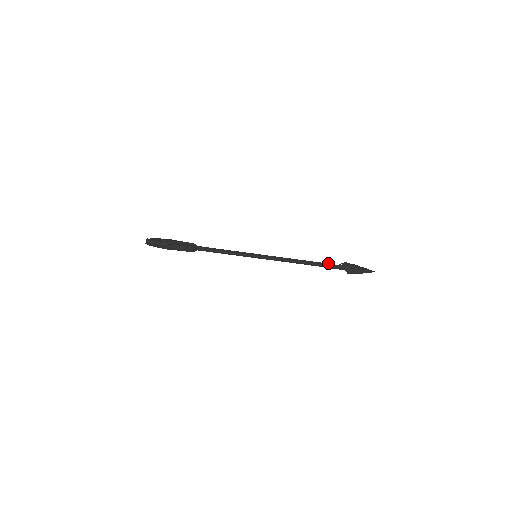
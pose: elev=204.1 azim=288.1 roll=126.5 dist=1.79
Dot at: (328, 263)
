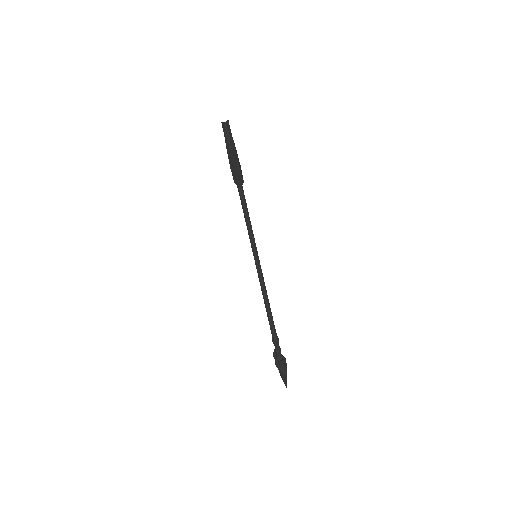
Dot at: occluded
